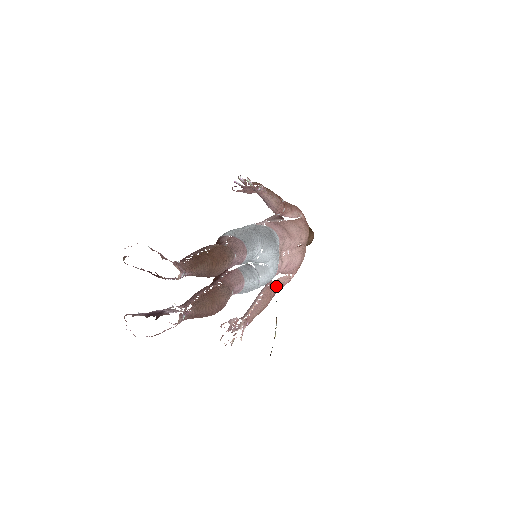
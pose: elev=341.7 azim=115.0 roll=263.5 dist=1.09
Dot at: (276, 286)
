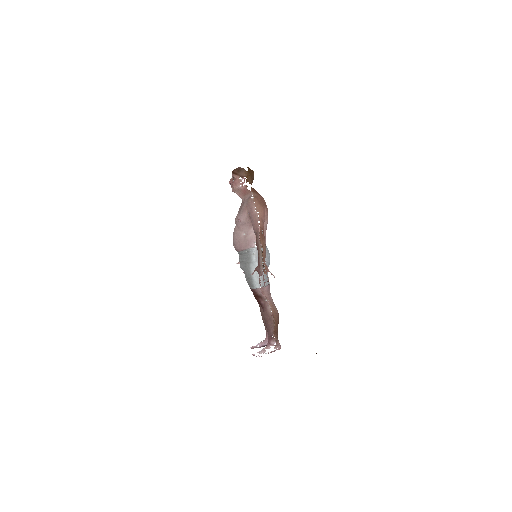
Dot at: occluded
